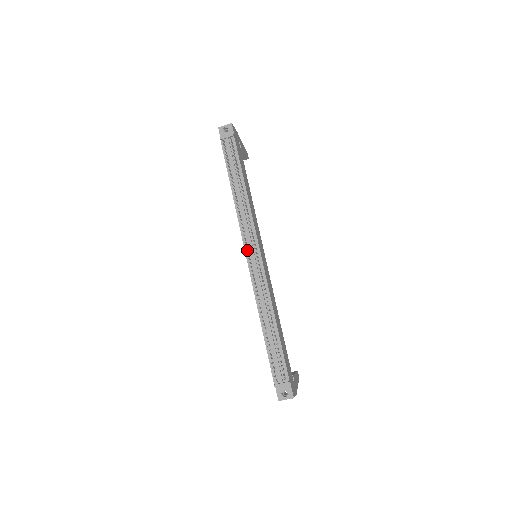
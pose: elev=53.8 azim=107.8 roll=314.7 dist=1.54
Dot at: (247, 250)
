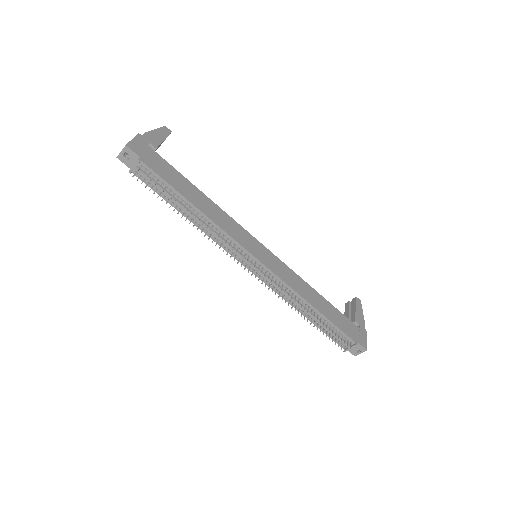
Dot at: (245, 268)
